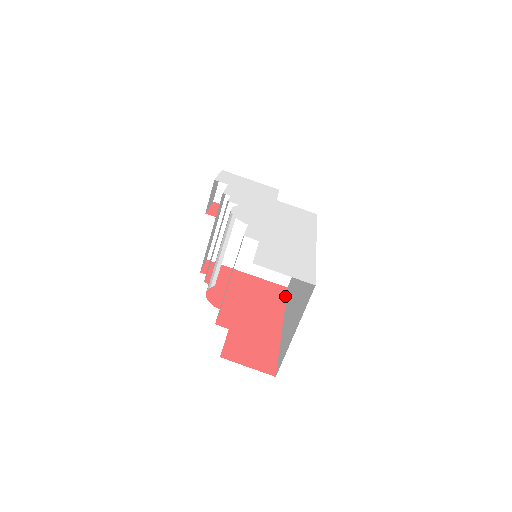
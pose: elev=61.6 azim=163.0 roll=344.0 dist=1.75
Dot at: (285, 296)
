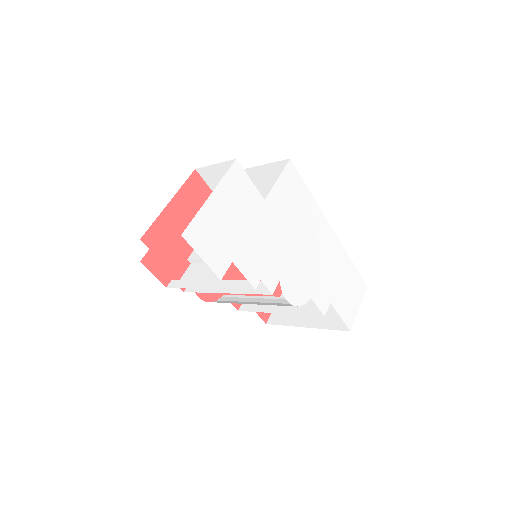
Dot at: occluded
